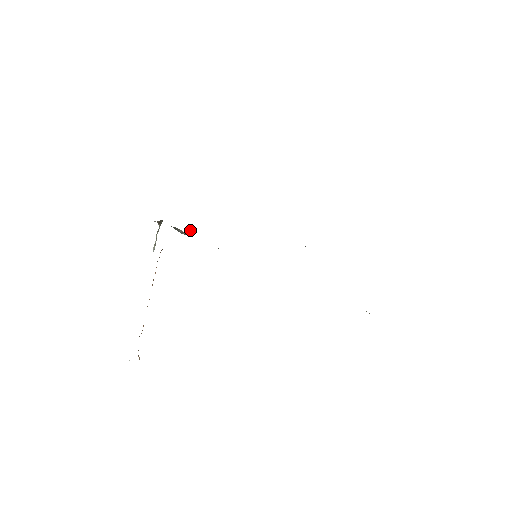
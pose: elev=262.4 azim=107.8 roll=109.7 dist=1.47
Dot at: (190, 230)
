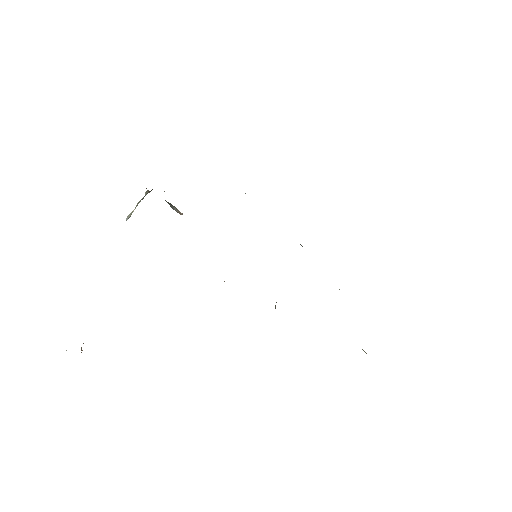
Dot at: occluded
